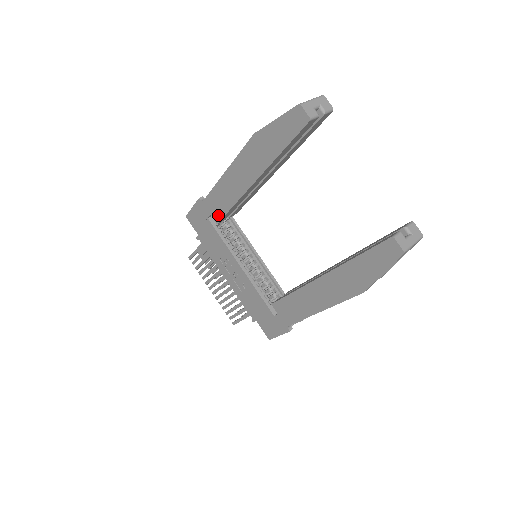
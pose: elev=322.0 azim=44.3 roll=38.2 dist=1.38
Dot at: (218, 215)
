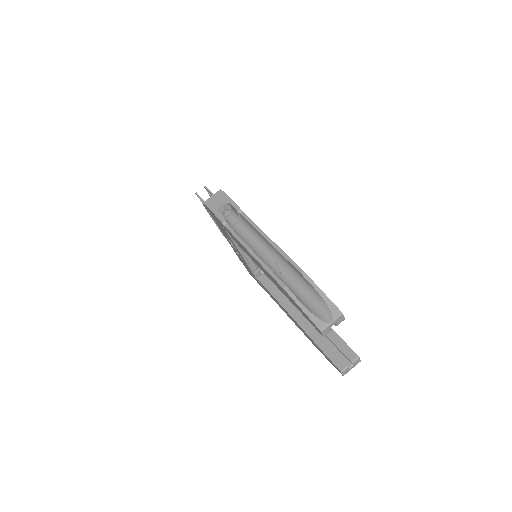
Dot at: (235, 241)
